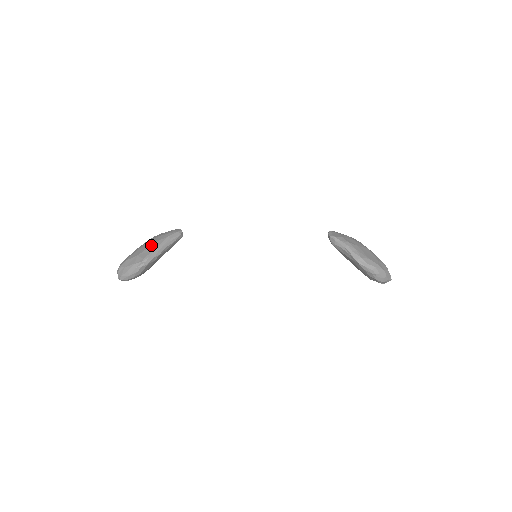
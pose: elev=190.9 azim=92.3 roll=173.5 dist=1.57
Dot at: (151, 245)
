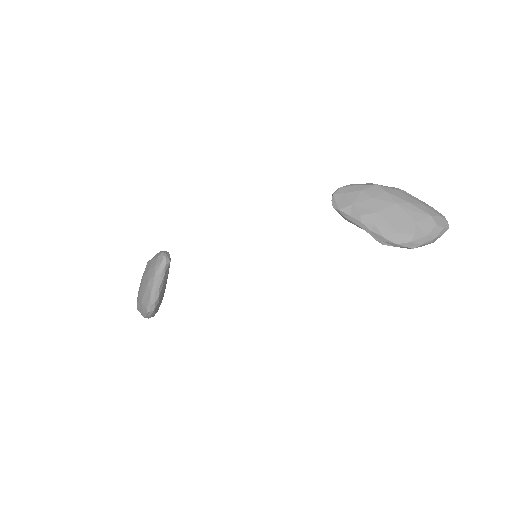
Dot at: (146, 288)
